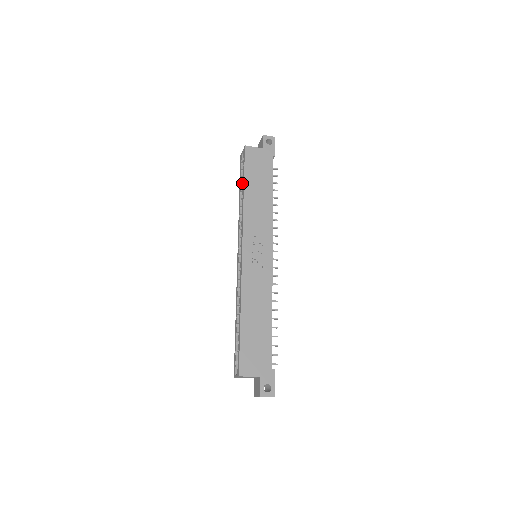
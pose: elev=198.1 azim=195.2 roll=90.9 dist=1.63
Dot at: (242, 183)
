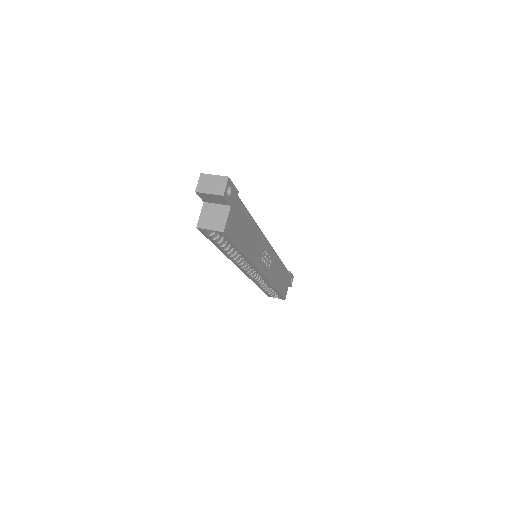
Dot at: (222, 244)
